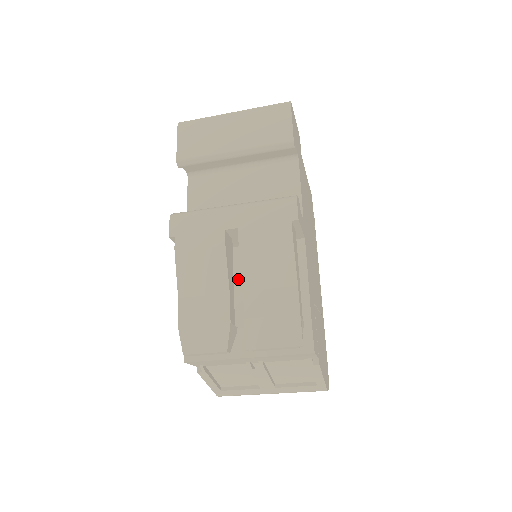
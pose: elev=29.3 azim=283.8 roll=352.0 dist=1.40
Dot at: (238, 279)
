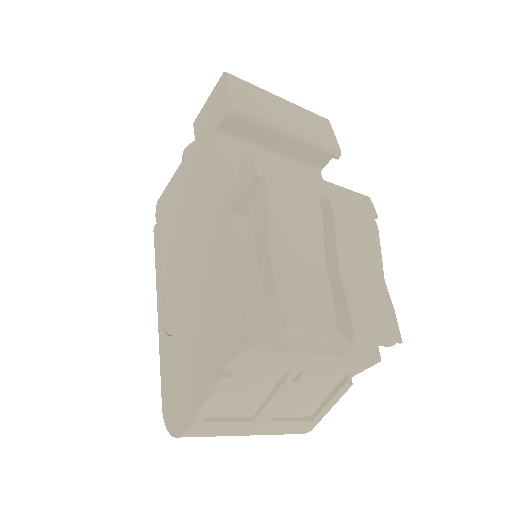
Dot at: occluded
